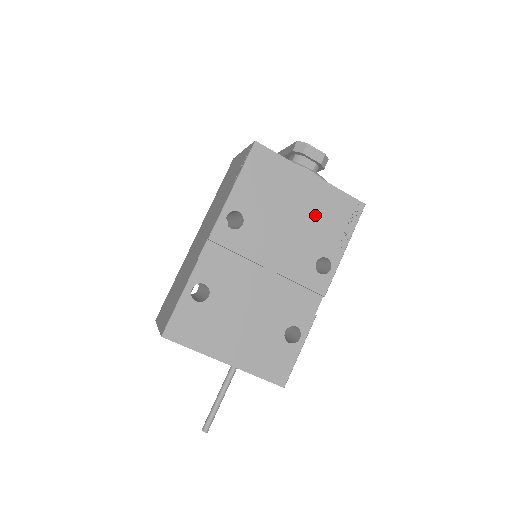
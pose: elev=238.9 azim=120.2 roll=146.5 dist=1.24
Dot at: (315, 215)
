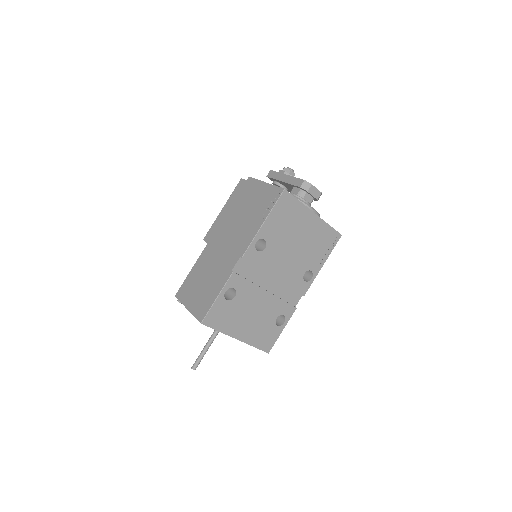
Dot at: (310, 242)
